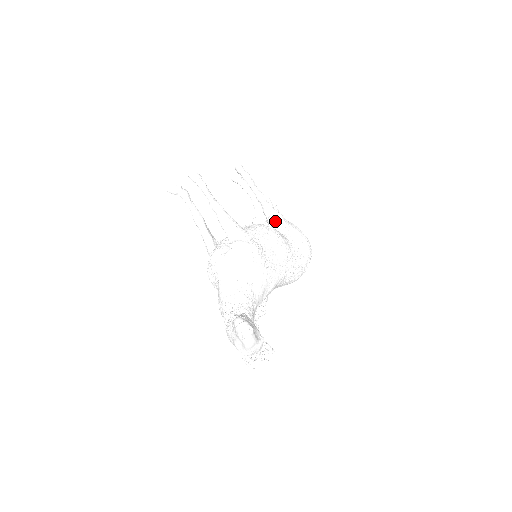
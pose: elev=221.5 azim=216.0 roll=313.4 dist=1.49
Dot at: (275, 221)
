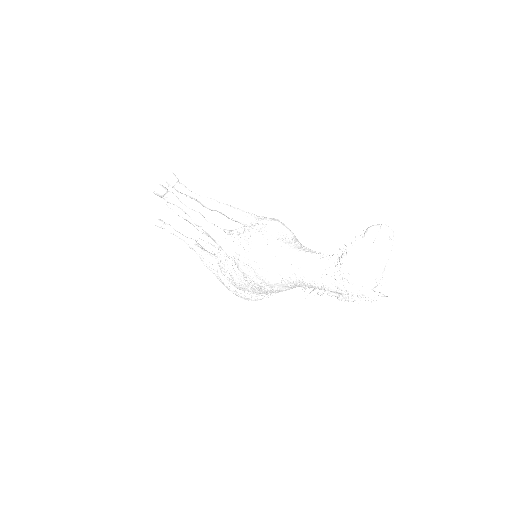
Dot at: occluded
